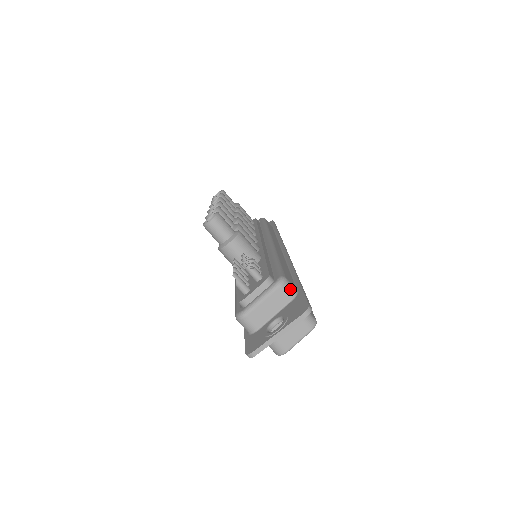
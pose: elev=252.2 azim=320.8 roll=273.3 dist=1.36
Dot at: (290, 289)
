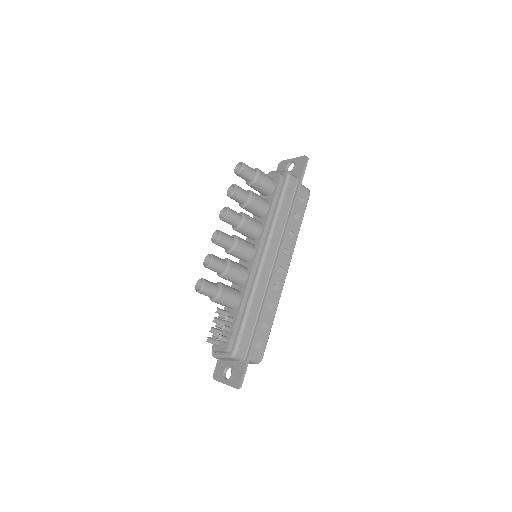
Dot at: (239, 358)
